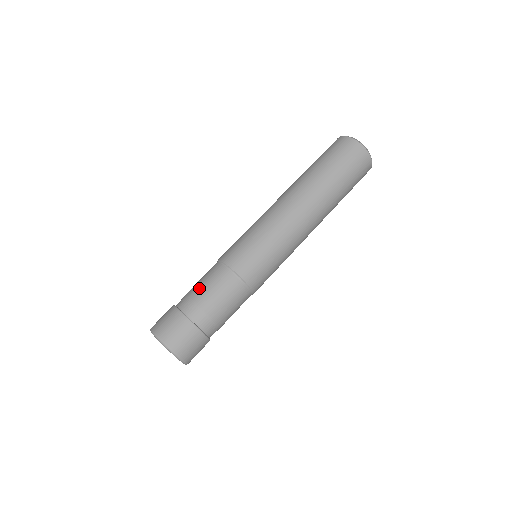
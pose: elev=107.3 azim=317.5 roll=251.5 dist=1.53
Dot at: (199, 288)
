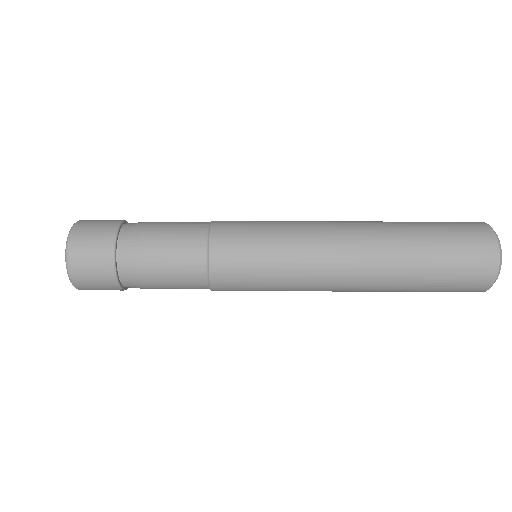
Dot at: (157, 252)
